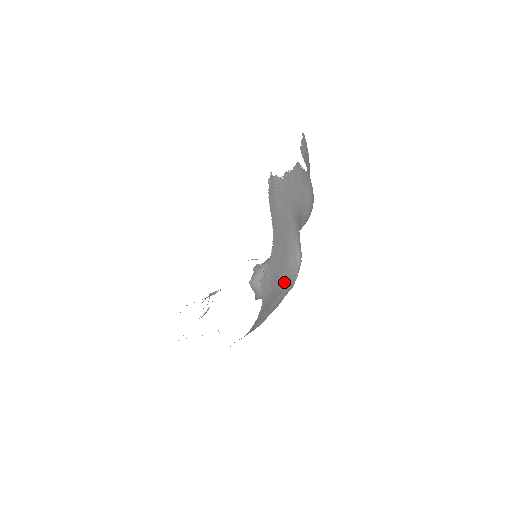
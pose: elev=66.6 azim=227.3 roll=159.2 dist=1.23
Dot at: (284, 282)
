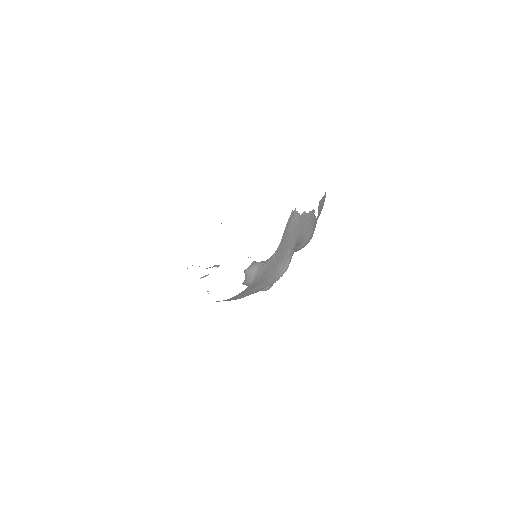
Dot at: (270, 277)
